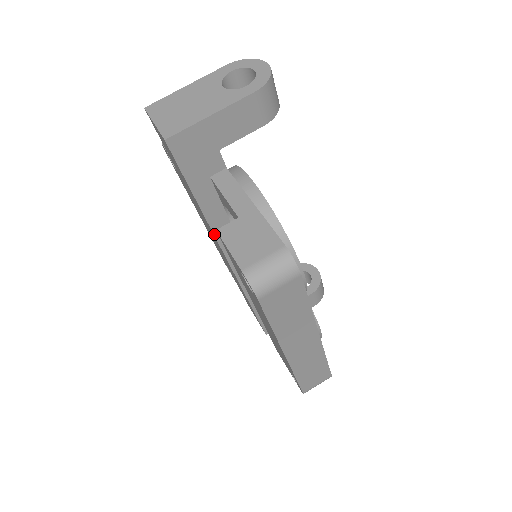
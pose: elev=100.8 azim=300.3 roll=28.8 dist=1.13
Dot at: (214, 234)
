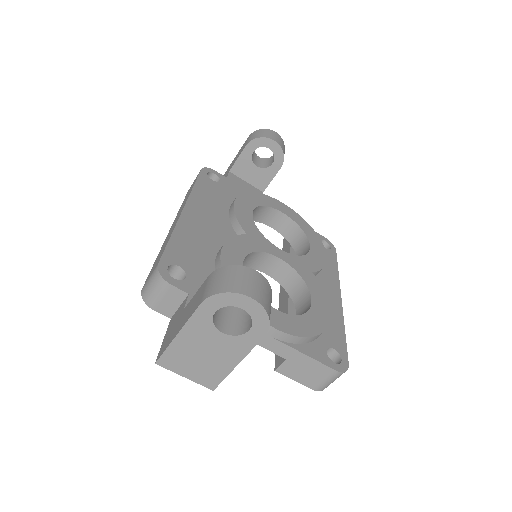
Dot at: occluded
